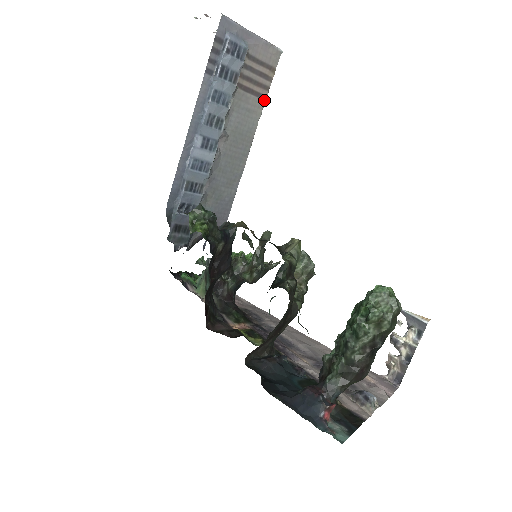
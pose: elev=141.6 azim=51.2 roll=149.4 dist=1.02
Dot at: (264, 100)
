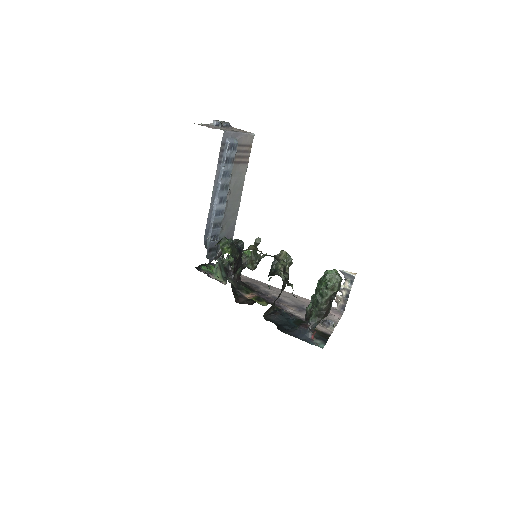
Dot at: (247, 164)
